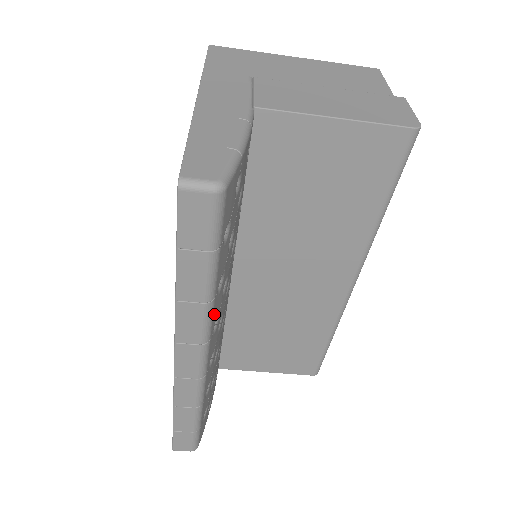
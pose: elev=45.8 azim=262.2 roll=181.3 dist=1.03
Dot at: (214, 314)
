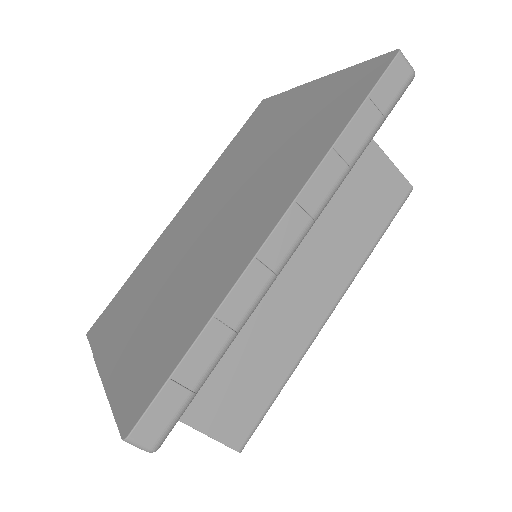
Dot at: occluded
